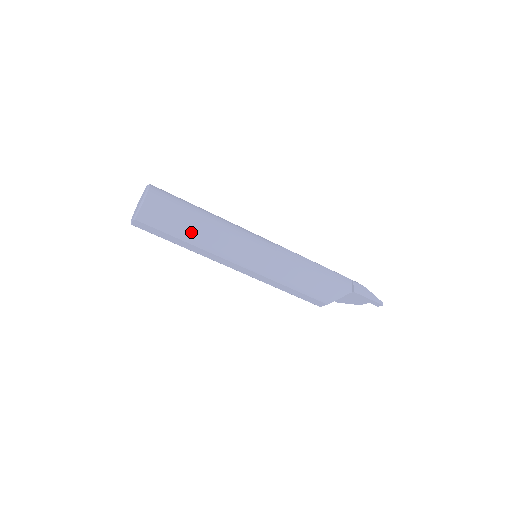
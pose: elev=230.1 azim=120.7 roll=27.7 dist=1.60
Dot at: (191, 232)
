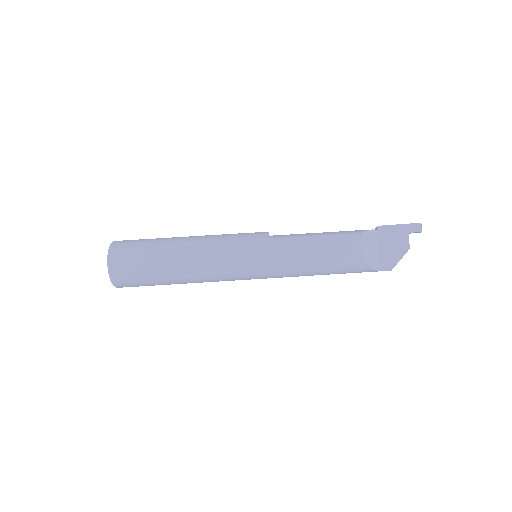
Dot at: (169, 241)
